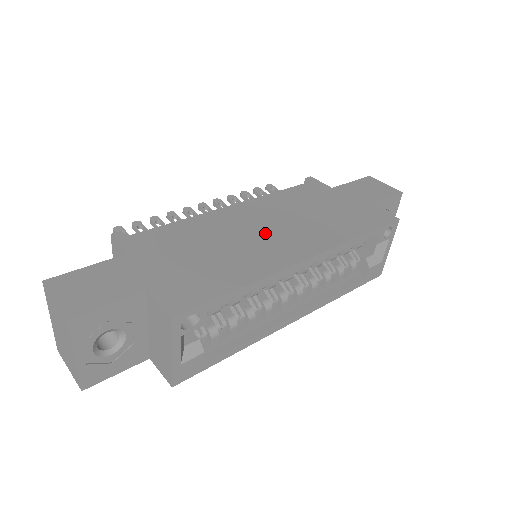
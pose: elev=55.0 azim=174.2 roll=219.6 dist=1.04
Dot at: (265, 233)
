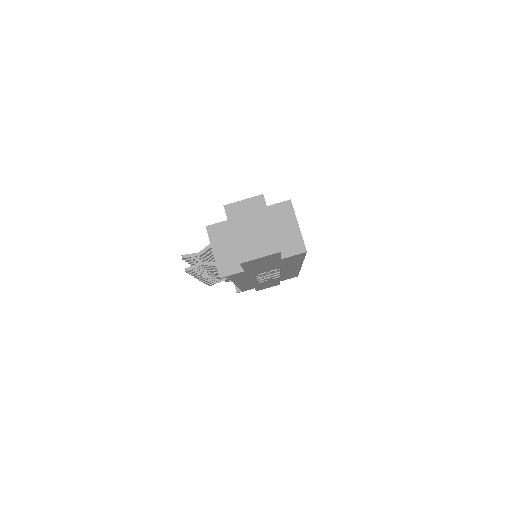
Dot at: occluded
